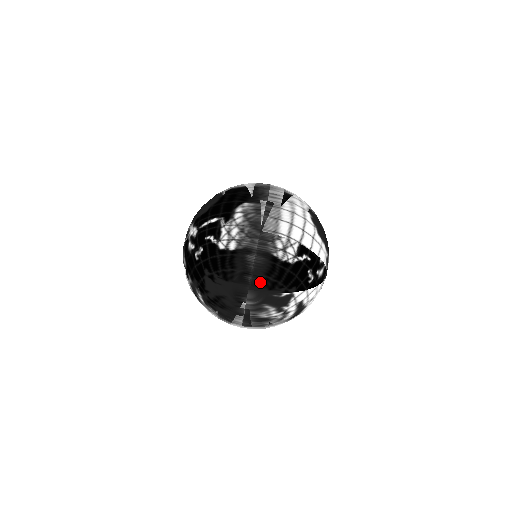
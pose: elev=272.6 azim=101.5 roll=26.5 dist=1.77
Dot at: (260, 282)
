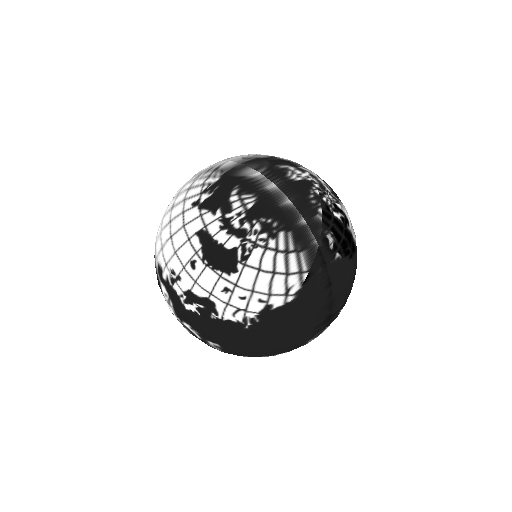
Dot at: (246, 158)
